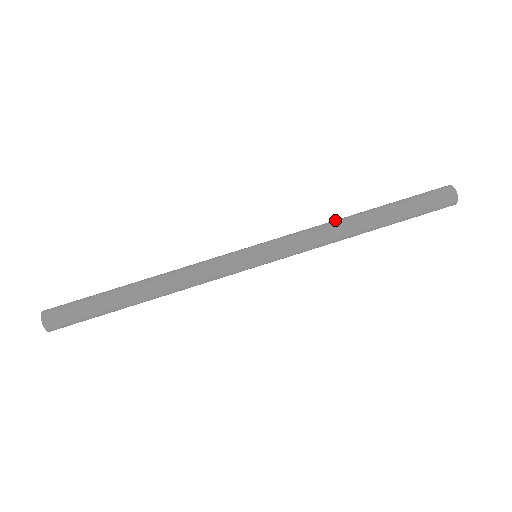
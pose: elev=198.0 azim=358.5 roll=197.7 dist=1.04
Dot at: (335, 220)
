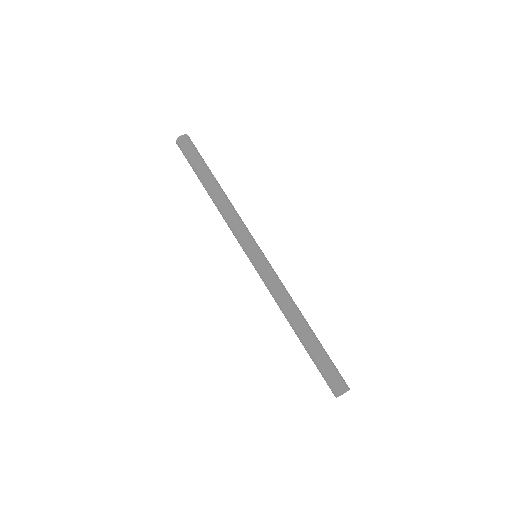
Dot at: (290, 308)
